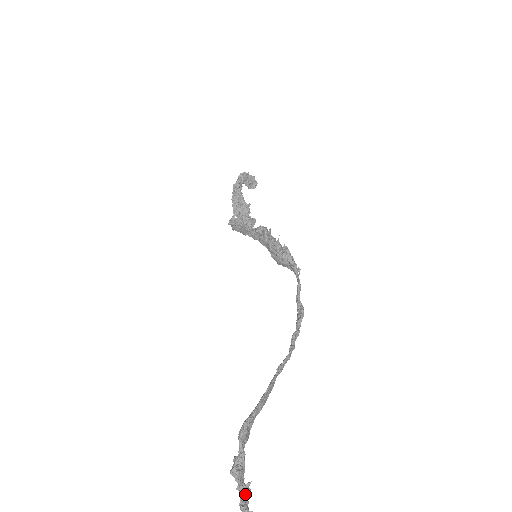
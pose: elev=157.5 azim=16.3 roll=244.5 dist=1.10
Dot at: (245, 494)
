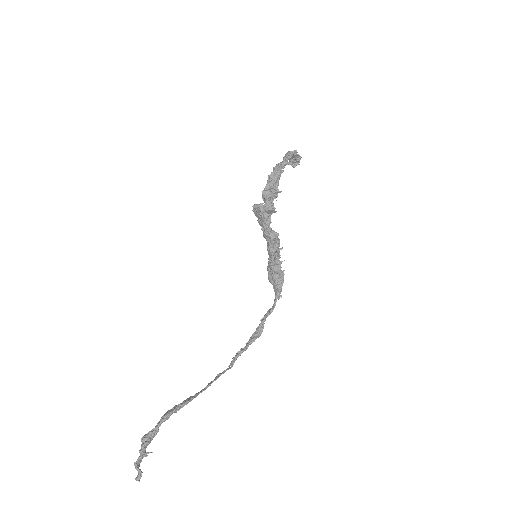
Dot at: occluded
